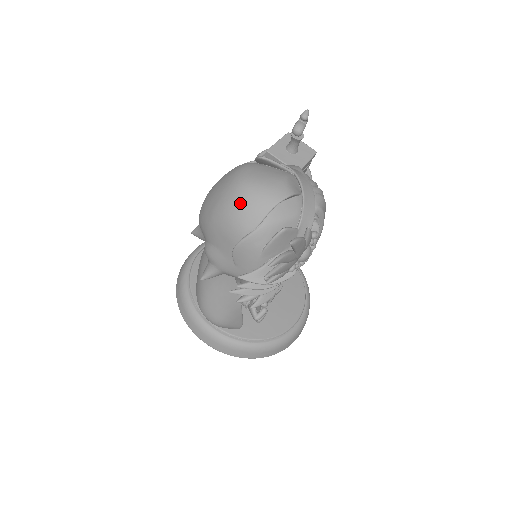
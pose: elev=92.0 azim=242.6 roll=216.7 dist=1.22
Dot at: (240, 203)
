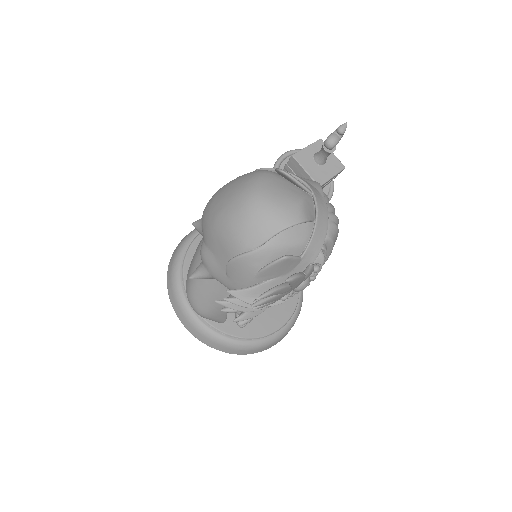
Dot at: (246, 217)
